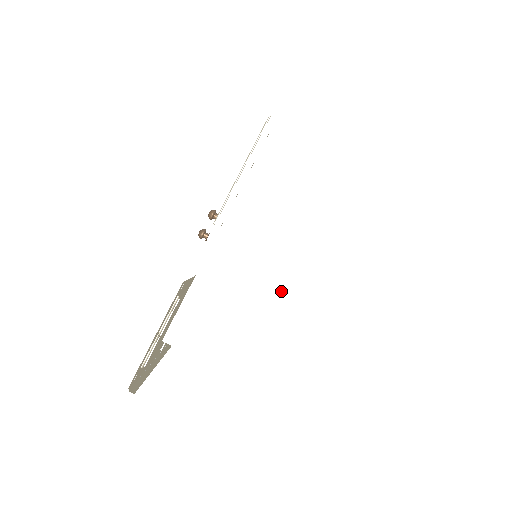
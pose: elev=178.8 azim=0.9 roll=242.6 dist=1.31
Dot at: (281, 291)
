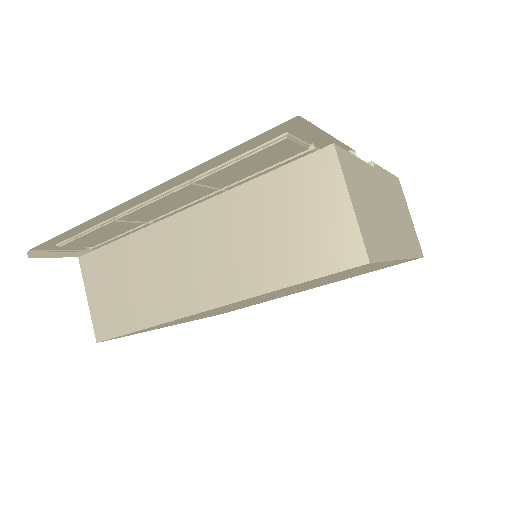
Dot at: (393, 243)
